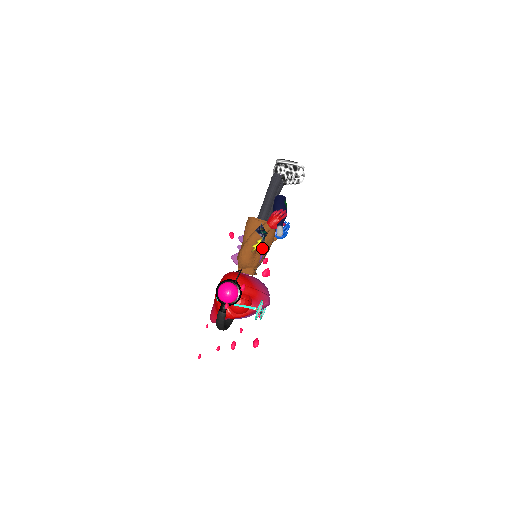
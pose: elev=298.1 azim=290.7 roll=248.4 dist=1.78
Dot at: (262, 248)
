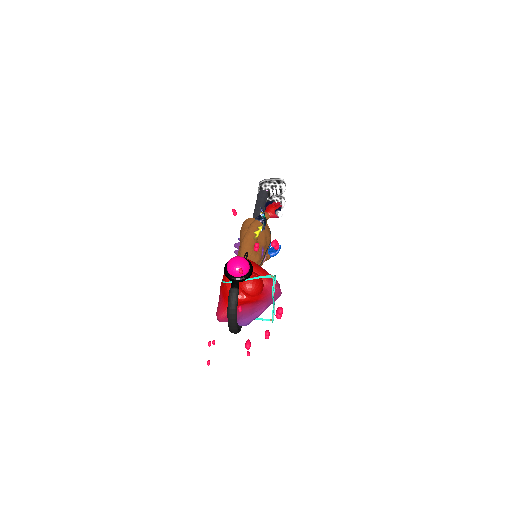
Dot at: (262, 242)
